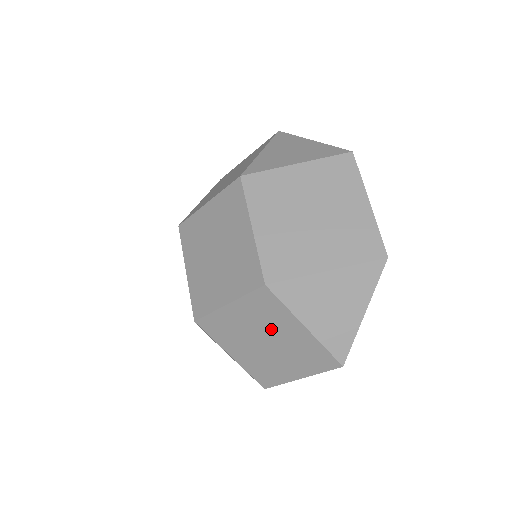
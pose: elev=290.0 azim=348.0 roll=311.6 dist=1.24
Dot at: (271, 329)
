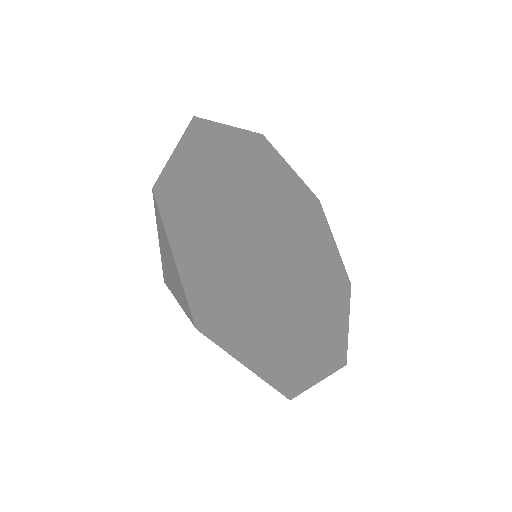
Dot at: occluded
